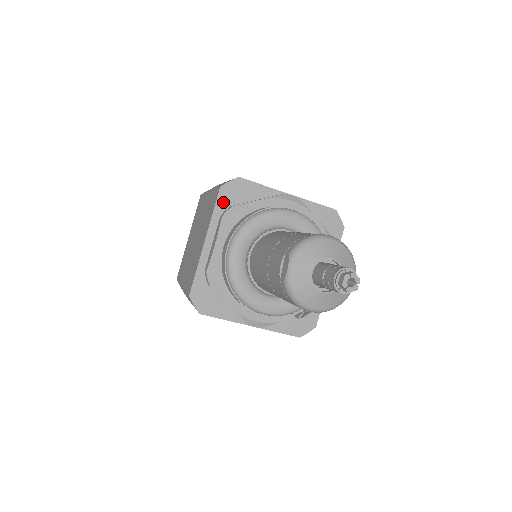
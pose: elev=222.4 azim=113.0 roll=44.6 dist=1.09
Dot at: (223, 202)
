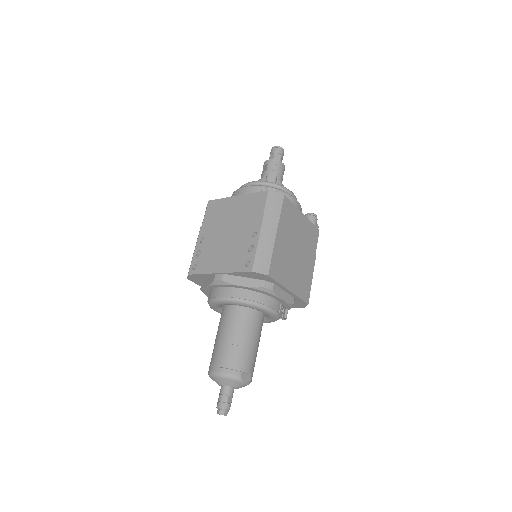
Dot at: (197, 282)
